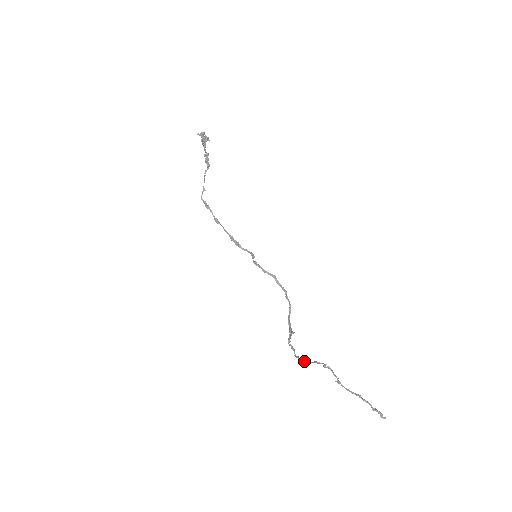
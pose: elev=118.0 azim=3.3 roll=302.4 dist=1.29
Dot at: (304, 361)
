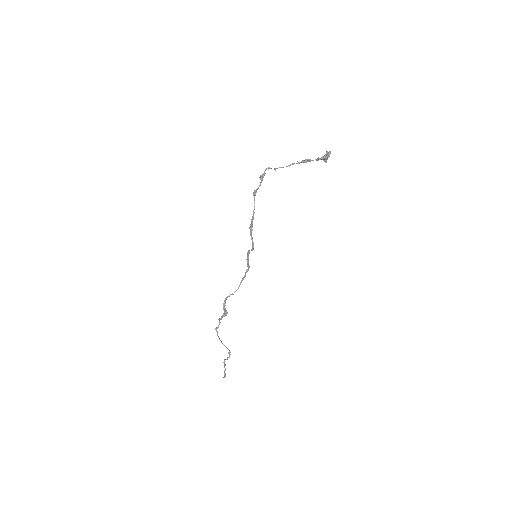
Dot at: occluded
